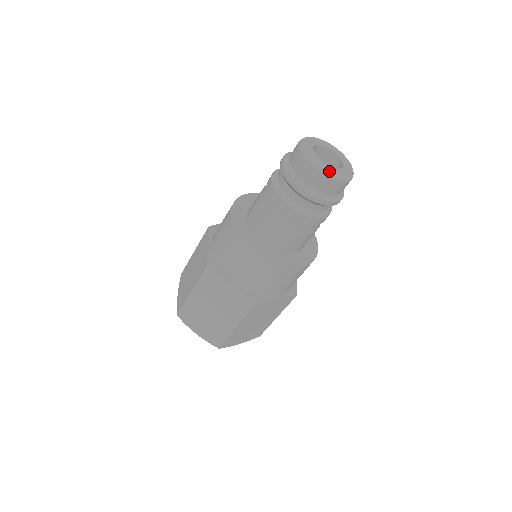
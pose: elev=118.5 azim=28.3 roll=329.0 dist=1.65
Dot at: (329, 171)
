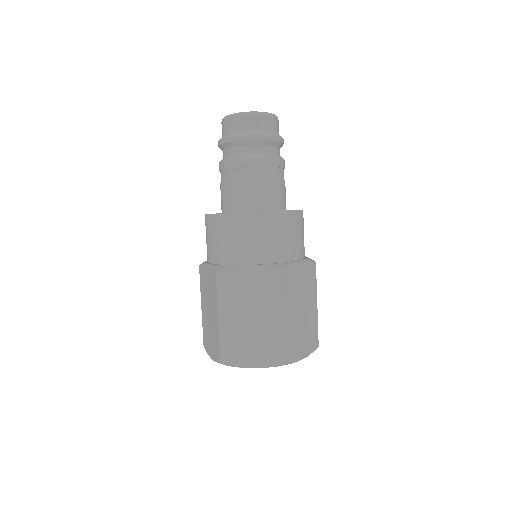
Dot at: (255, 112)
